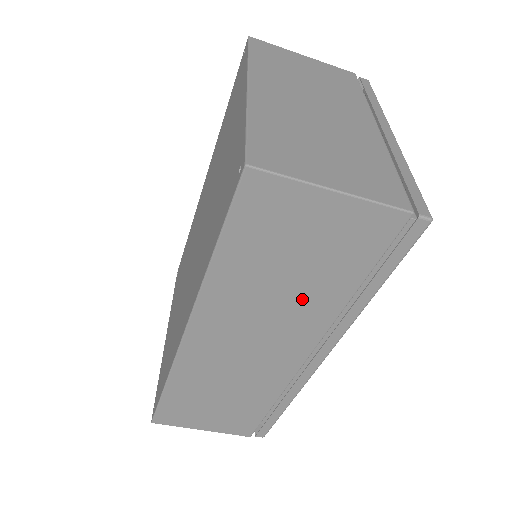
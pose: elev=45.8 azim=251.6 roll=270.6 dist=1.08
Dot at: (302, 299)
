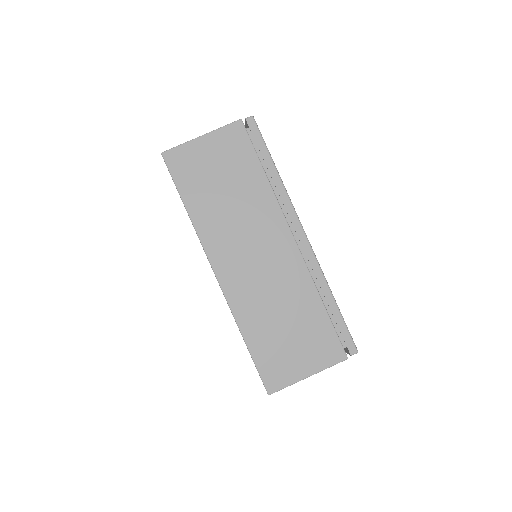
Dot at: (247, 200)
